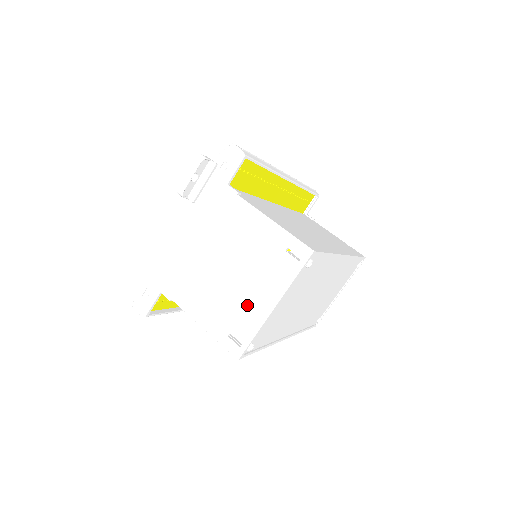
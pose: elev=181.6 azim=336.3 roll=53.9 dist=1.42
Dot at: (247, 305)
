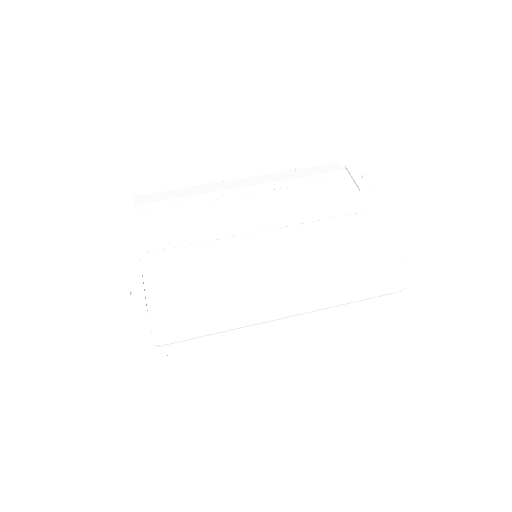
Dot at: occluded
